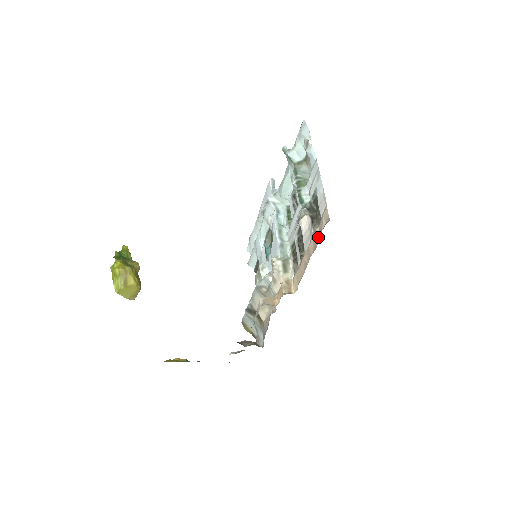
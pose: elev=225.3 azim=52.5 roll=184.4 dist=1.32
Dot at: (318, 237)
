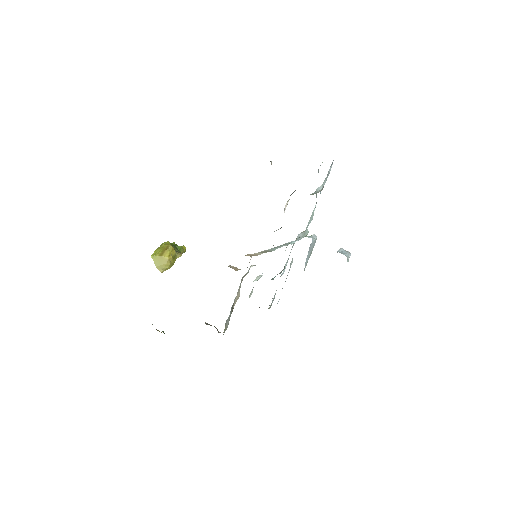
Dot at: occluded
